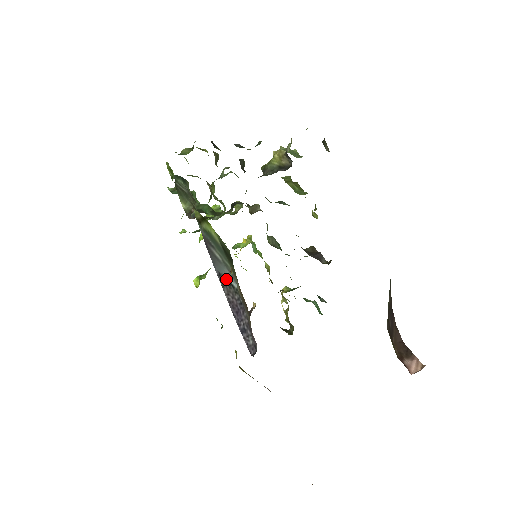
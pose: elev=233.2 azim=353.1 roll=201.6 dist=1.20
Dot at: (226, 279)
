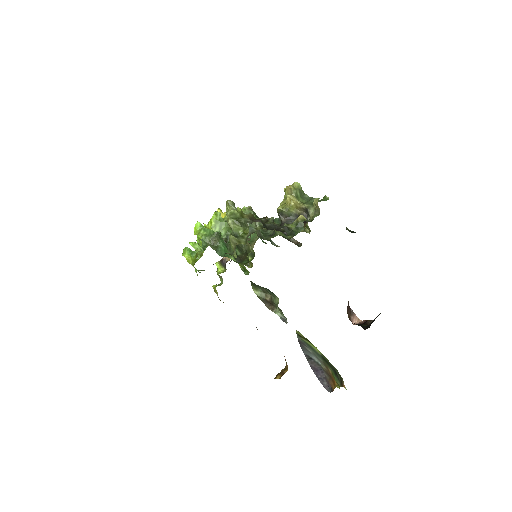
Dot at: (312, 359)
